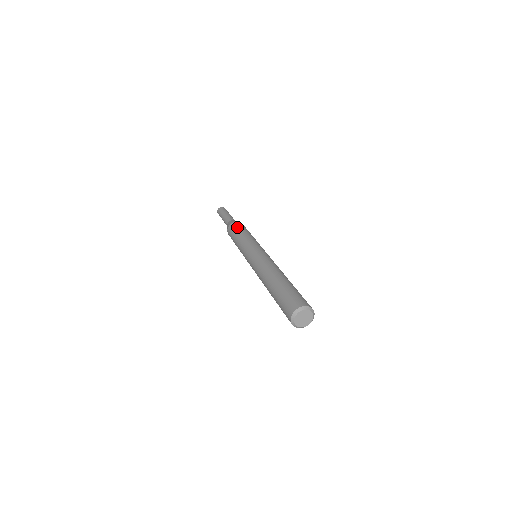
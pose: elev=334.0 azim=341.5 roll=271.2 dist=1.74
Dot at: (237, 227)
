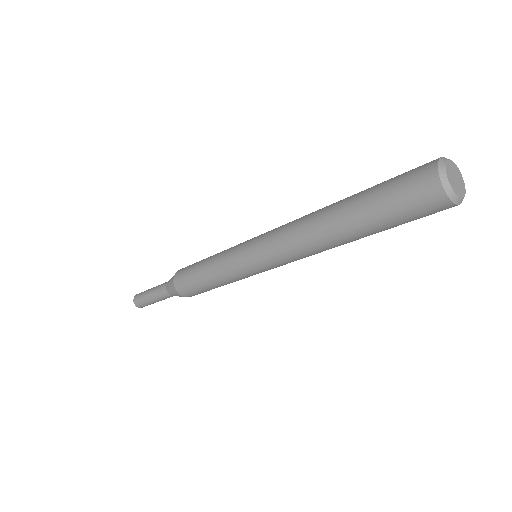
Dot at: occluded
